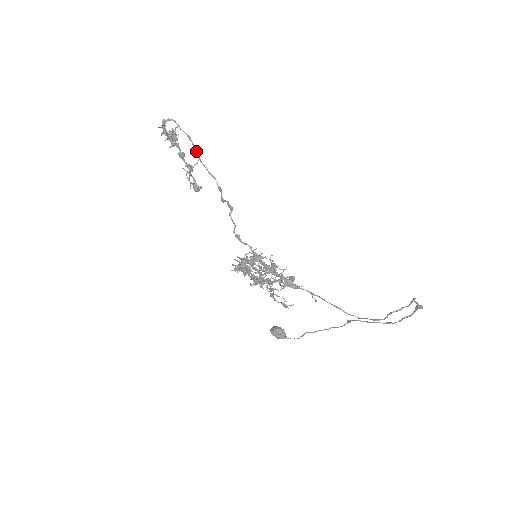
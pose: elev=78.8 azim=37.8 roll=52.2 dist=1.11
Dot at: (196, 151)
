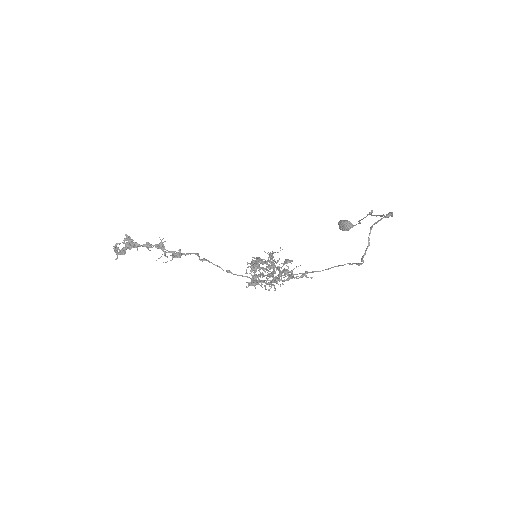
Dot at: occluded
